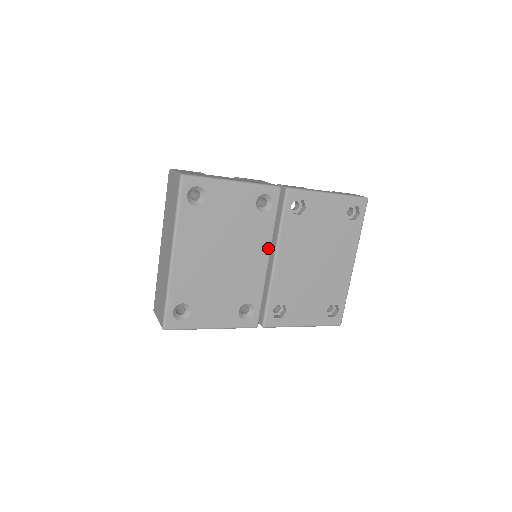
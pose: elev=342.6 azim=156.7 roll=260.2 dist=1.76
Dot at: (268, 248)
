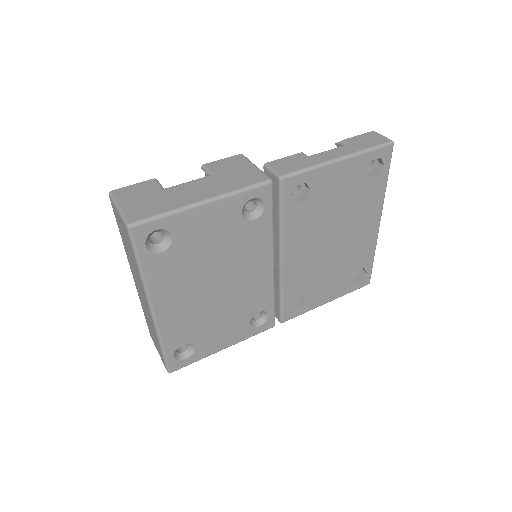
Dot at: (270, 253)
